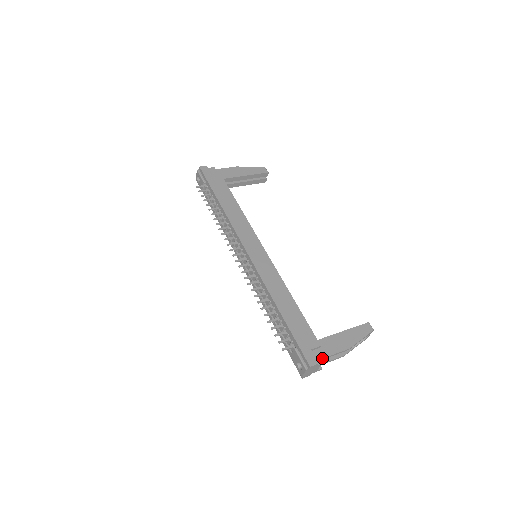
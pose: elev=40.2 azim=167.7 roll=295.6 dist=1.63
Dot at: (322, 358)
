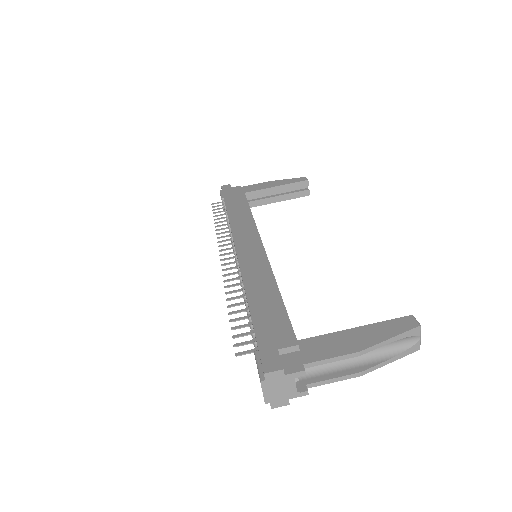
Dot at: (297, 364)
